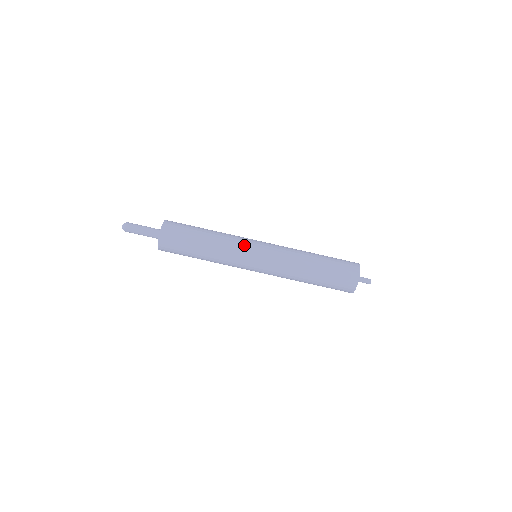
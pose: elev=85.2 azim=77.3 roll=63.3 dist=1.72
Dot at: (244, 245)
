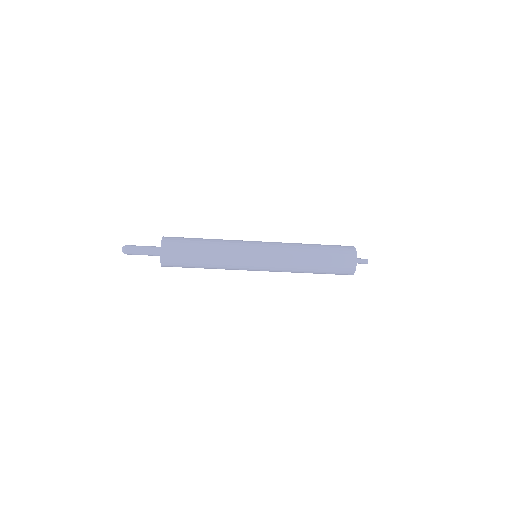
Dot at: (242, 269)
